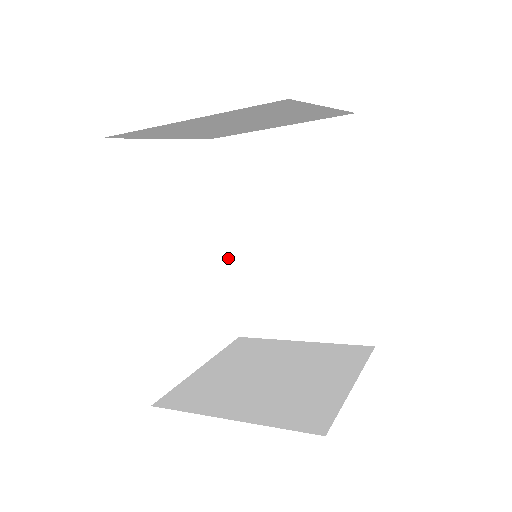
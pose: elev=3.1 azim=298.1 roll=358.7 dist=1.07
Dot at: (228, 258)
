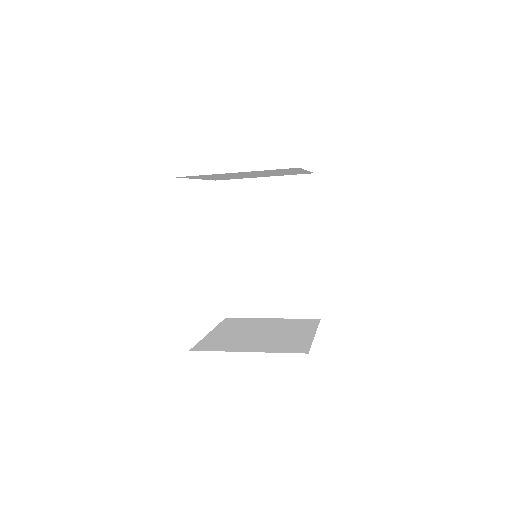
Dot at: (221, 262)
